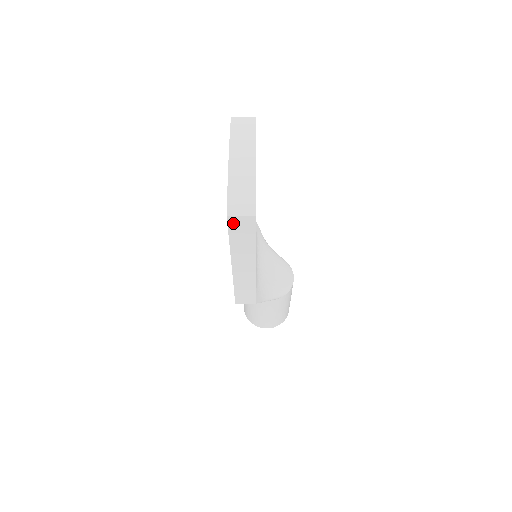
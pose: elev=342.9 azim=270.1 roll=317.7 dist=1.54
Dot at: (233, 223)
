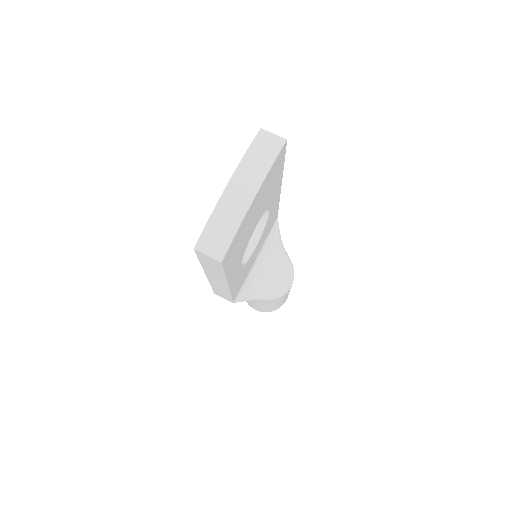
Dot at: (201, 255)
